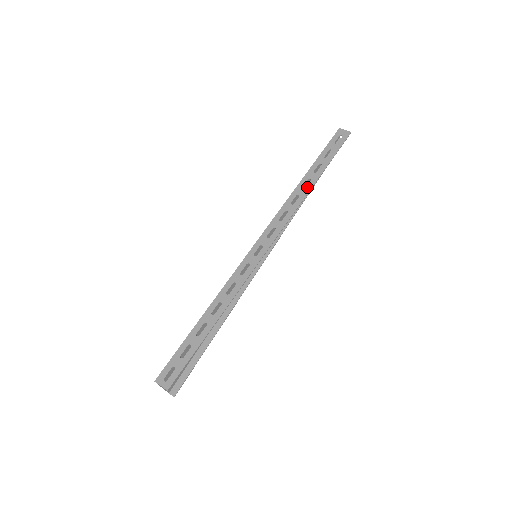
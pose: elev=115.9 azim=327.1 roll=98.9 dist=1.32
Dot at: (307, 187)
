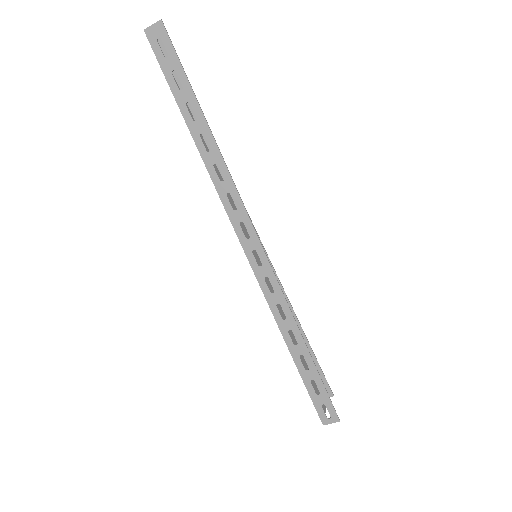
Dot at: (210, 146)
